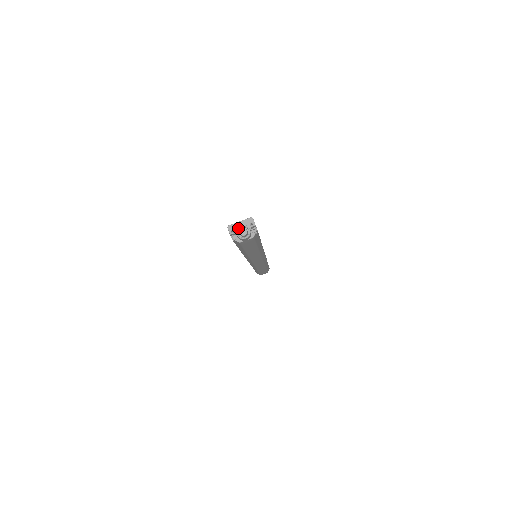
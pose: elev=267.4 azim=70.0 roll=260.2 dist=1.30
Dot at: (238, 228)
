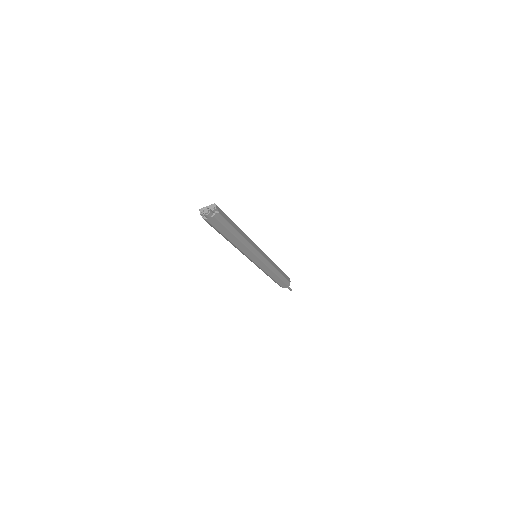
Dot at: (203, 209)
